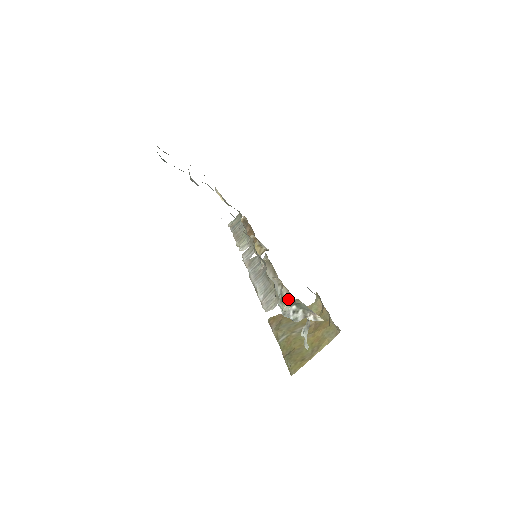
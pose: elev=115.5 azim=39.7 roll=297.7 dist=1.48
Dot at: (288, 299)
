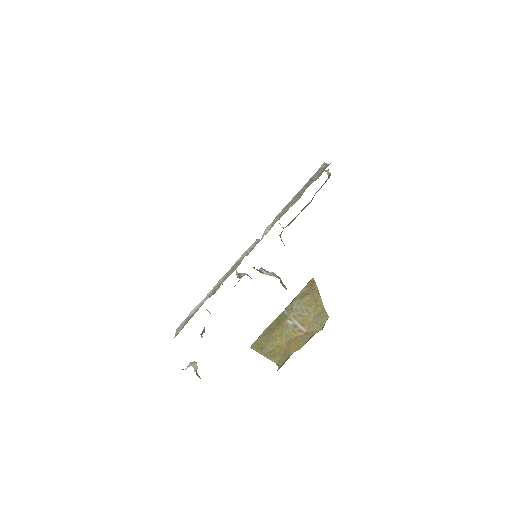
Dot at: (202, 334)
